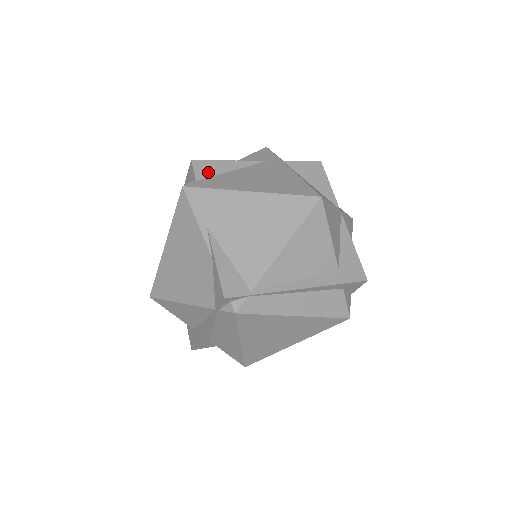
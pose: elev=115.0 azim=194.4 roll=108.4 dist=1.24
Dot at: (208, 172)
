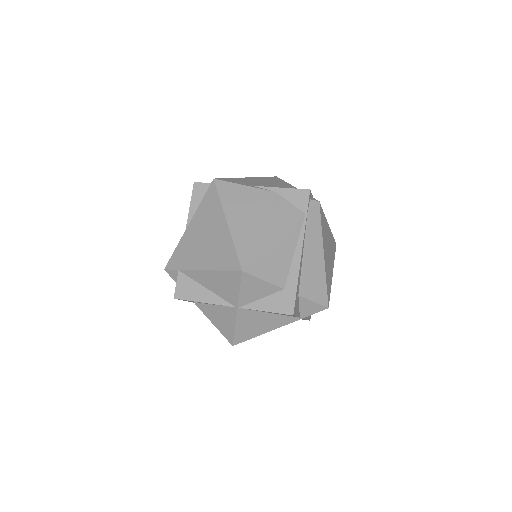
Dot at: occluded
